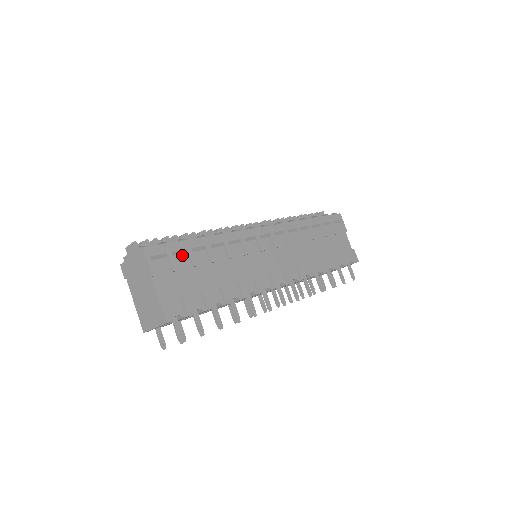
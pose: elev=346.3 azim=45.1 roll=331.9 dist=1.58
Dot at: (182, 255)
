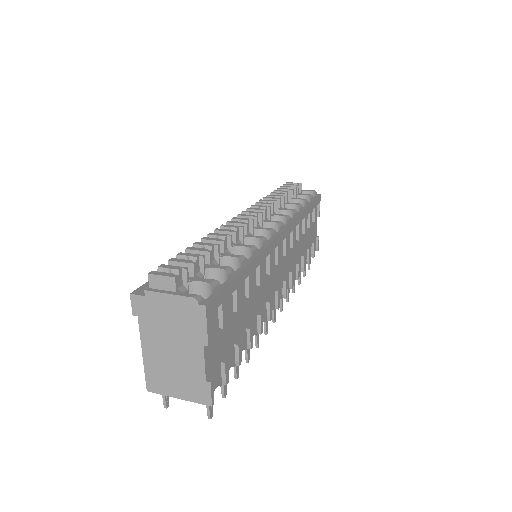
Dot at: (229, 297)
